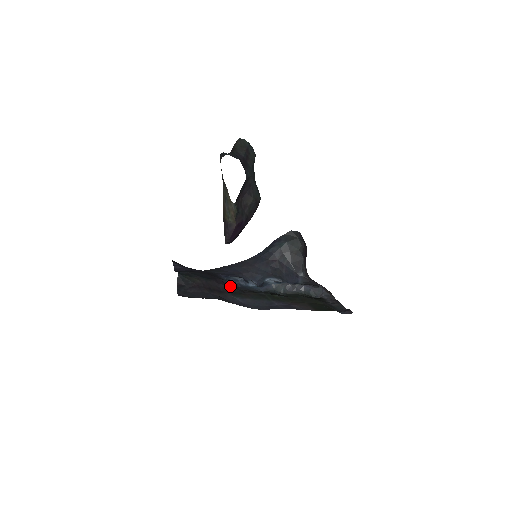
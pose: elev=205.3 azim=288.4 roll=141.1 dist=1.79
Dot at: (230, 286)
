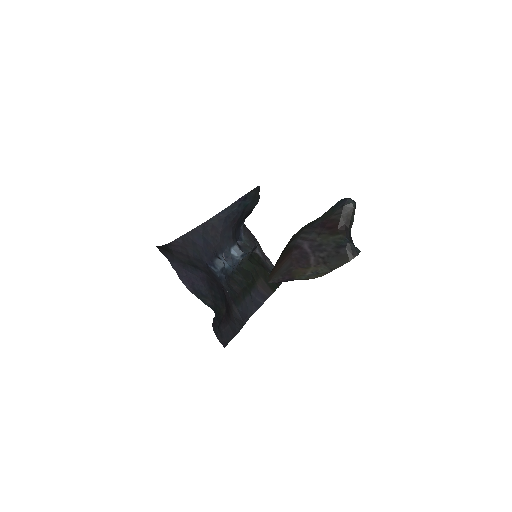
Dot at: (223, 284)
